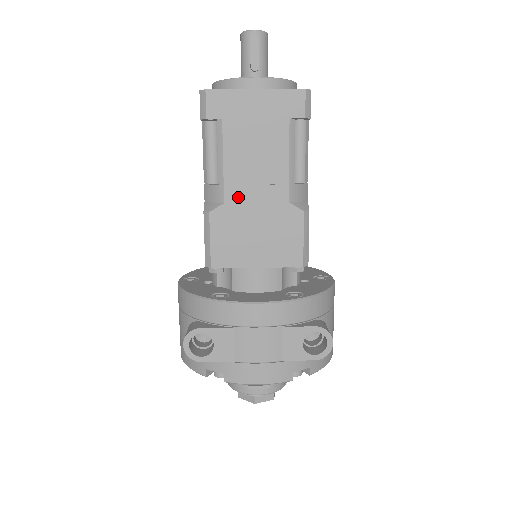
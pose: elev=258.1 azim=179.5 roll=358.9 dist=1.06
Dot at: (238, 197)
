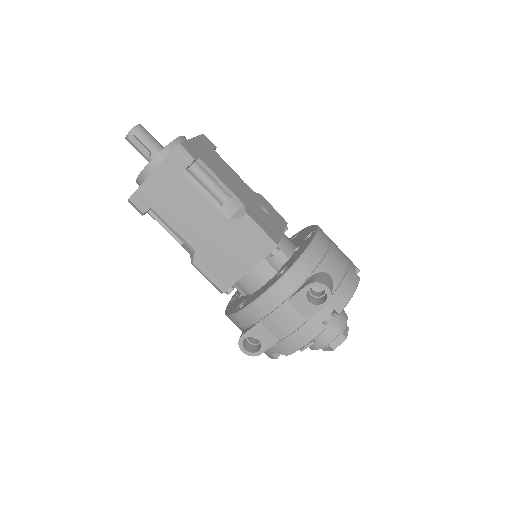
Dot at: (199, 241)
